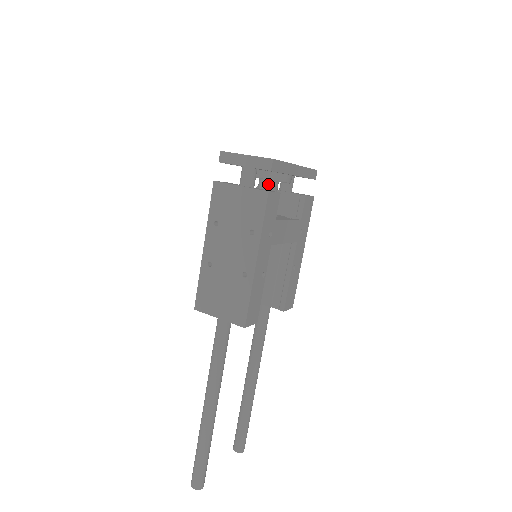
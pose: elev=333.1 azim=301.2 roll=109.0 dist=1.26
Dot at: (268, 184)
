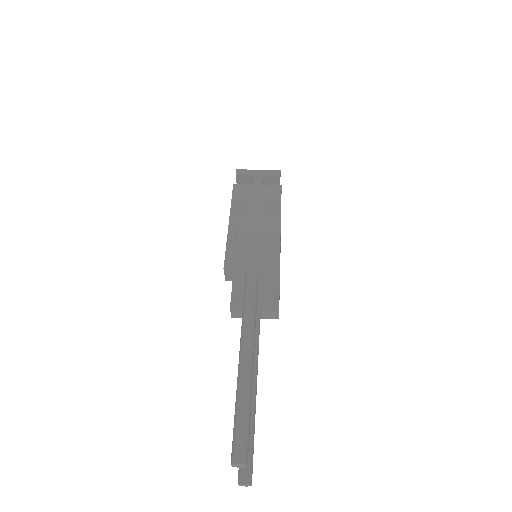
Dot at: occluded
